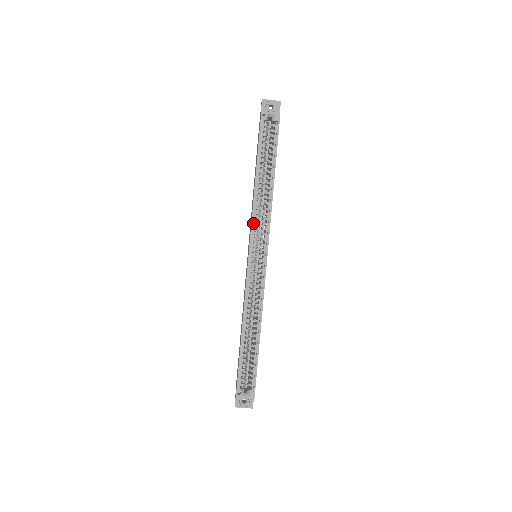
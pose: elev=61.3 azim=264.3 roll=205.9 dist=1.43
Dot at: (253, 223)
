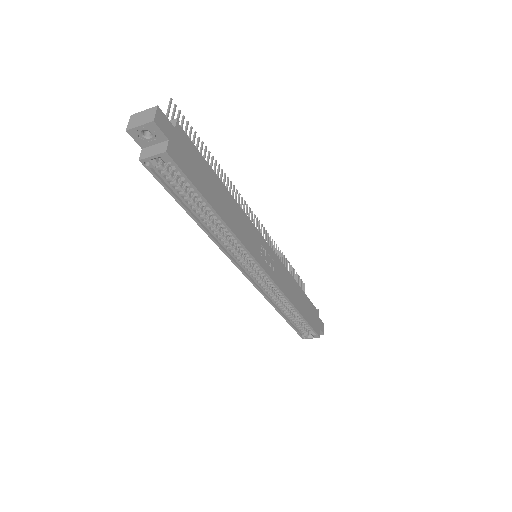
Dot at: (229, 253)
